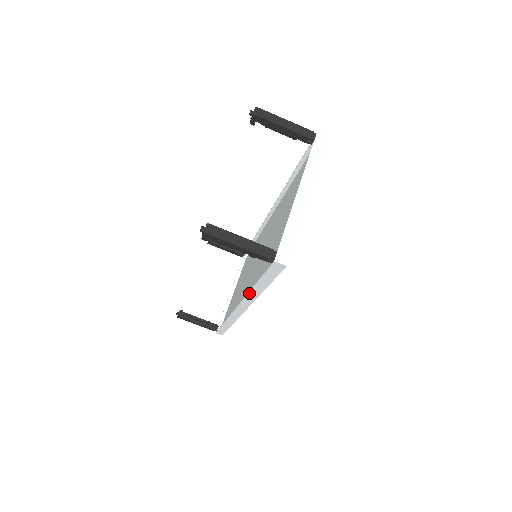
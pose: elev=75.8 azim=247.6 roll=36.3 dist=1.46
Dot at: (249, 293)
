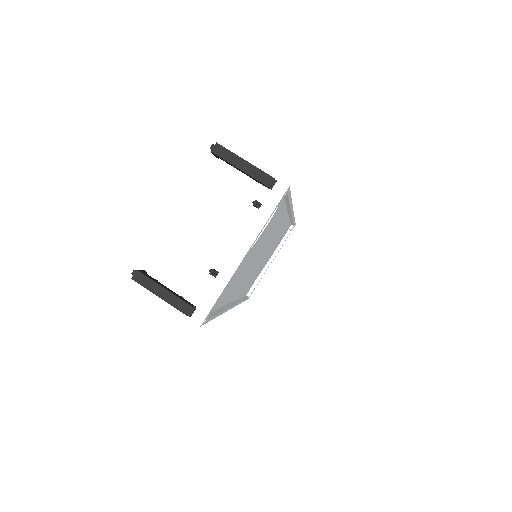
Dot at: occluded
